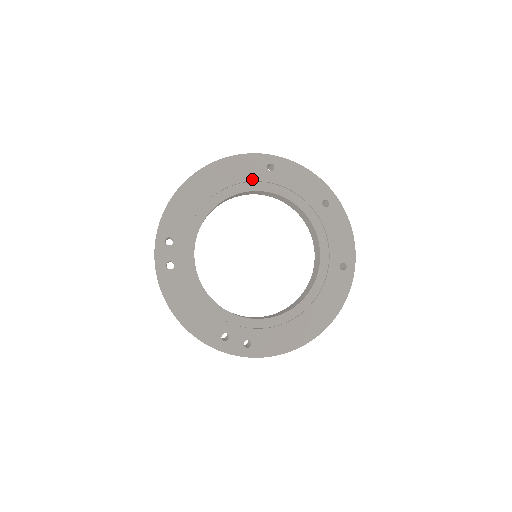
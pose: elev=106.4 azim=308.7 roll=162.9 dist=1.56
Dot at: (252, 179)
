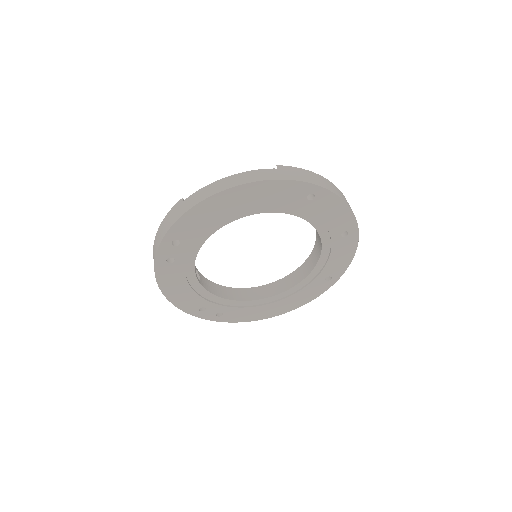
Dot at: (286, 204)
